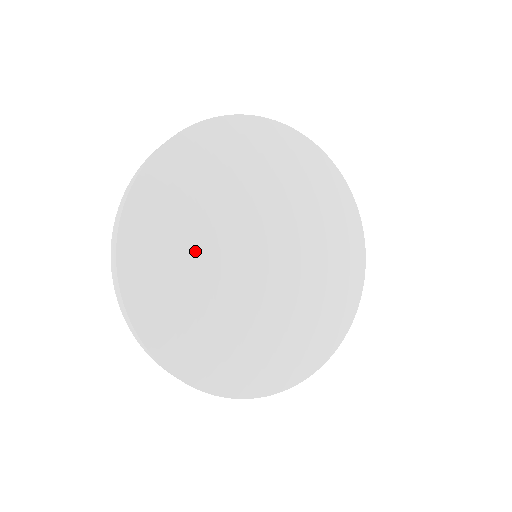
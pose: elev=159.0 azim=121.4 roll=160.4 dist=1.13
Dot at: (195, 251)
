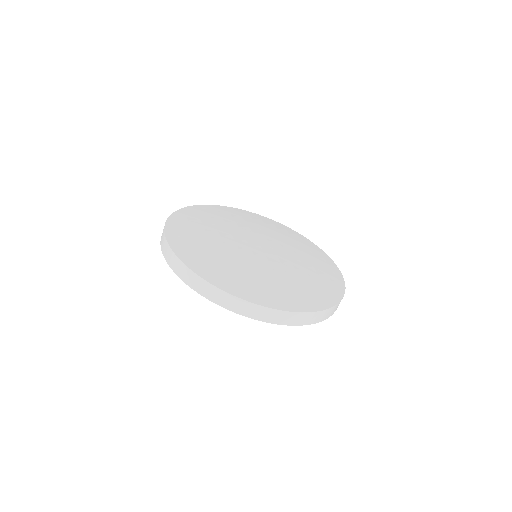
Dot at: (213, 233)
